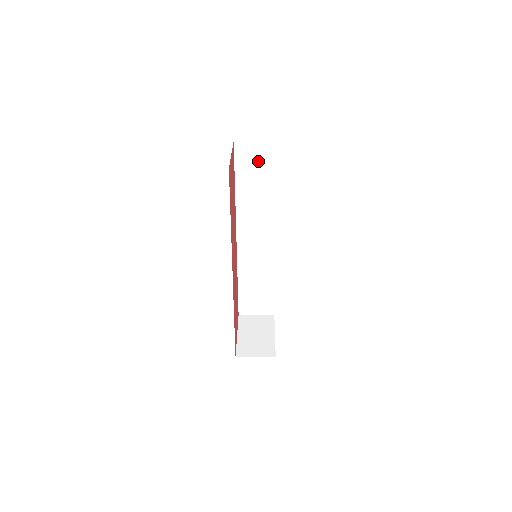
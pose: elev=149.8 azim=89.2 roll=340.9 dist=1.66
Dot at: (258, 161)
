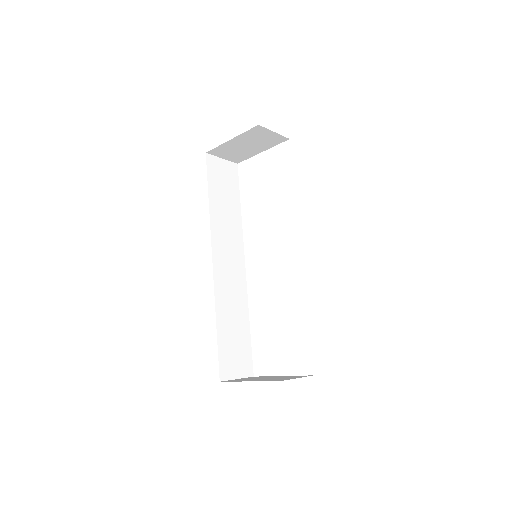
Dot at: (224, 178)
